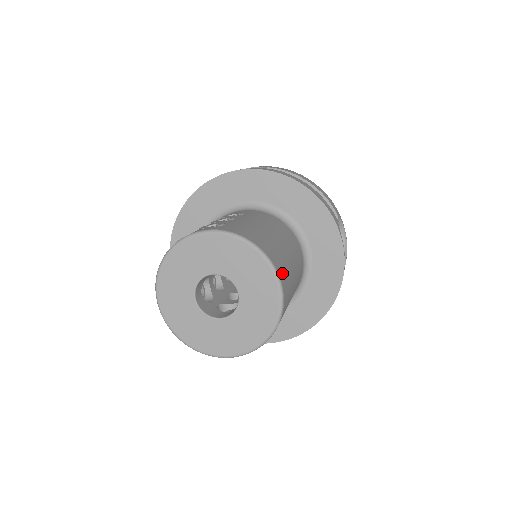
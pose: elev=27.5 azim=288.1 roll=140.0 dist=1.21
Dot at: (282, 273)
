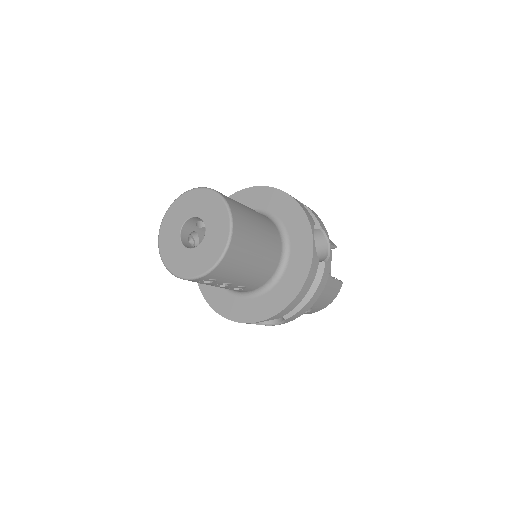
Dot at: (238, 217)
